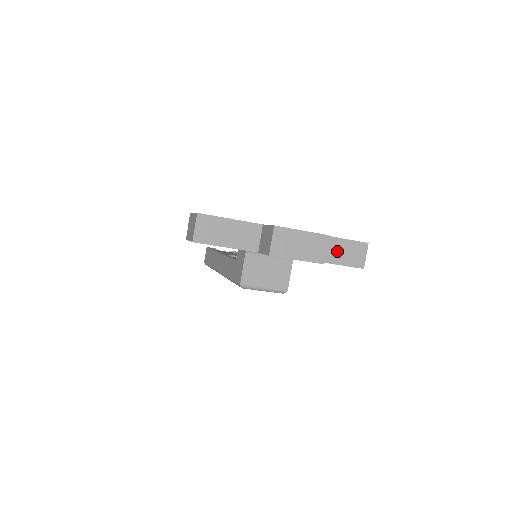
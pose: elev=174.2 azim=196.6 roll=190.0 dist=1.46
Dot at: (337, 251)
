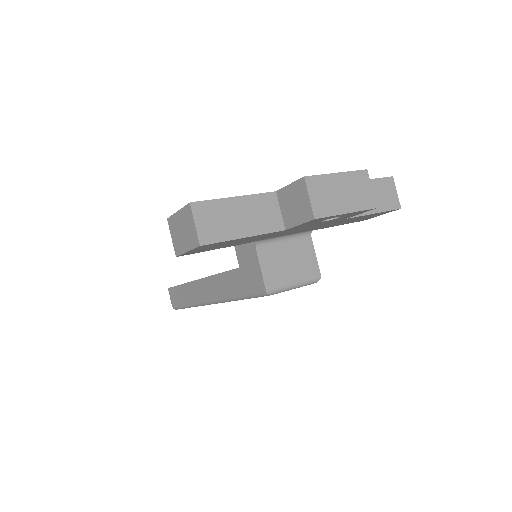
Dot at: occluded
